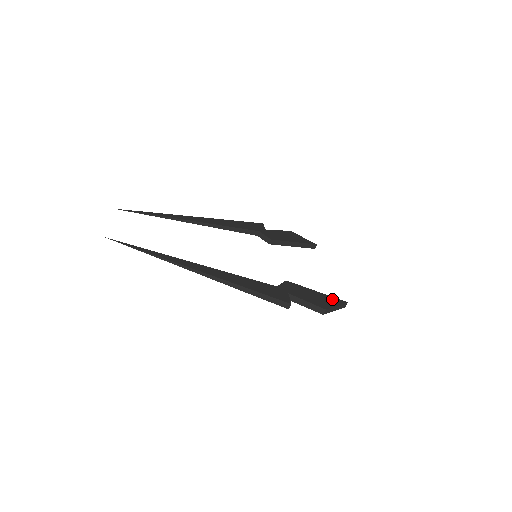
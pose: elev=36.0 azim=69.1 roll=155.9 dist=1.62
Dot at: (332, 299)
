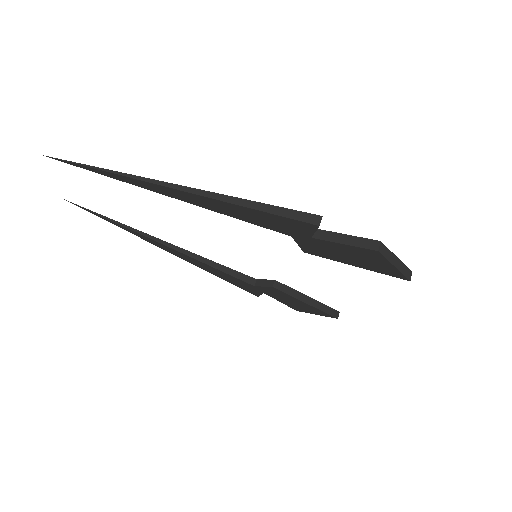
Dot at: occluded
